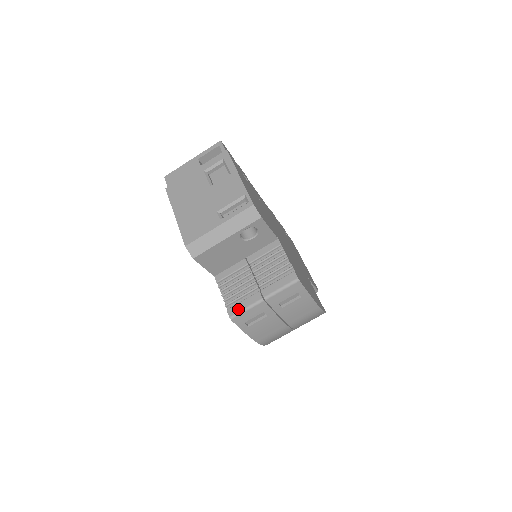
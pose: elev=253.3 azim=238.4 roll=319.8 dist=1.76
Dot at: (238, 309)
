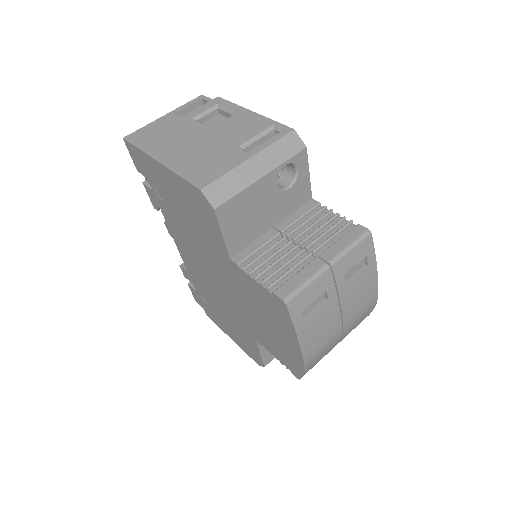
Dot at: (293, 286)
